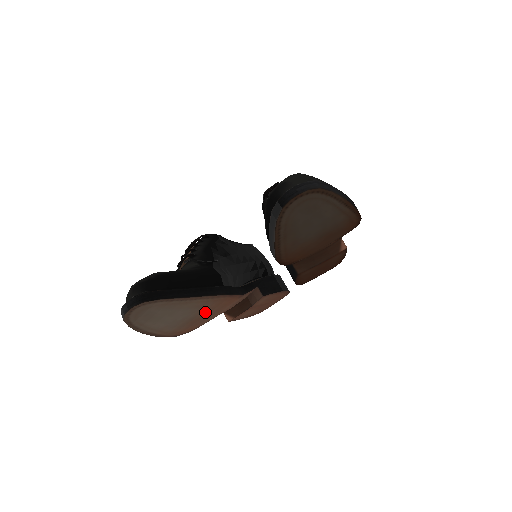
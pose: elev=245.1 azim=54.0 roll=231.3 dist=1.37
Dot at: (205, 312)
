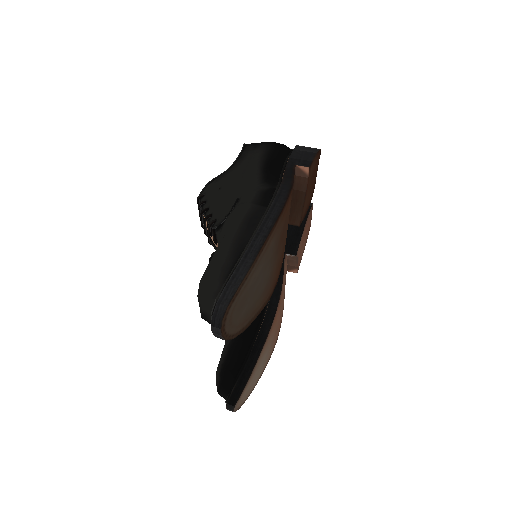
Dot at: (274, 331)
